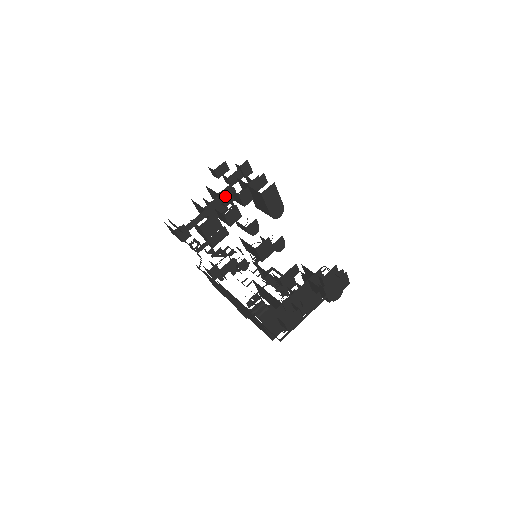
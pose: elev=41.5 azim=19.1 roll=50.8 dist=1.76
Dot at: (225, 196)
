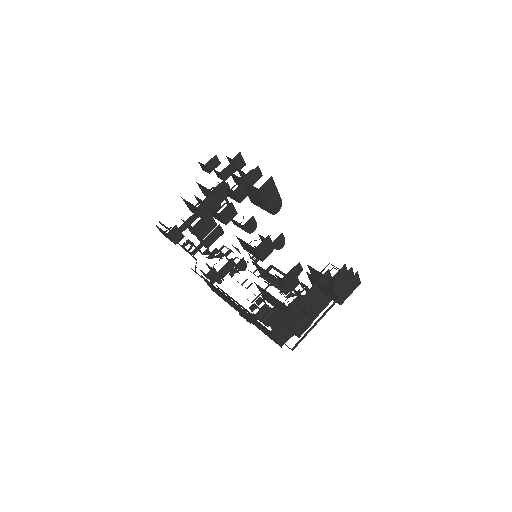
Dot at: (219, 193)
